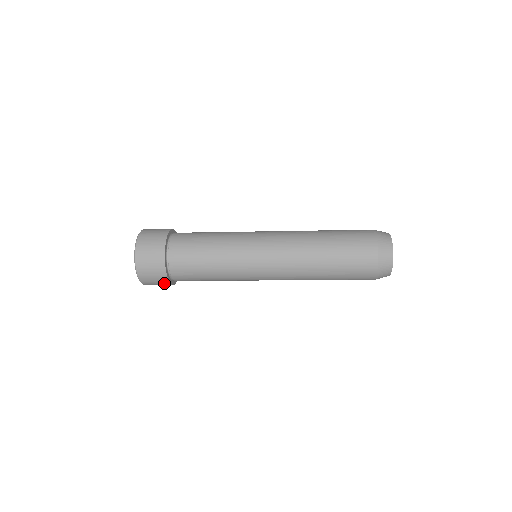
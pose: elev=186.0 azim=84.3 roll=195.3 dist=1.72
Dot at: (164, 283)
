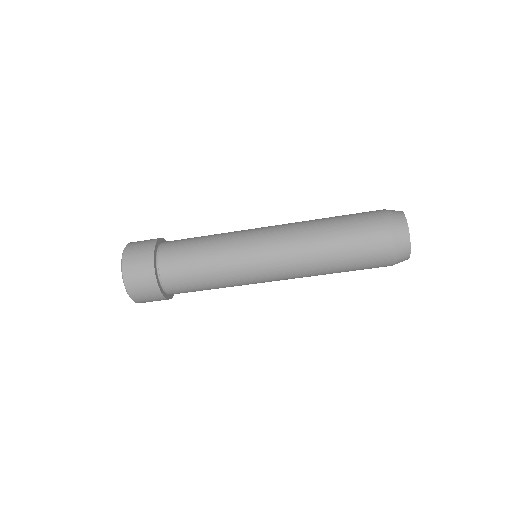
Dot at: (159, 299)
